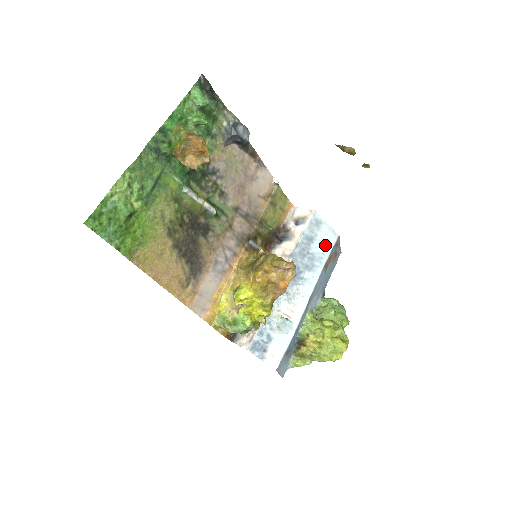
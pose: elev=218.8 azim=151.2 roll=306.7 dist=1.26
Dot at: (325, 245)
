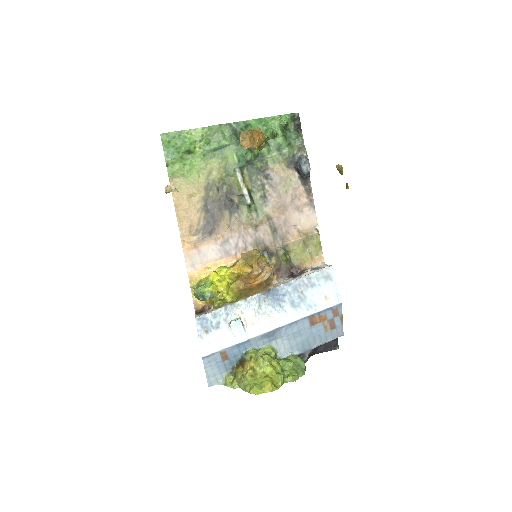
Dot at: (322, 300)
